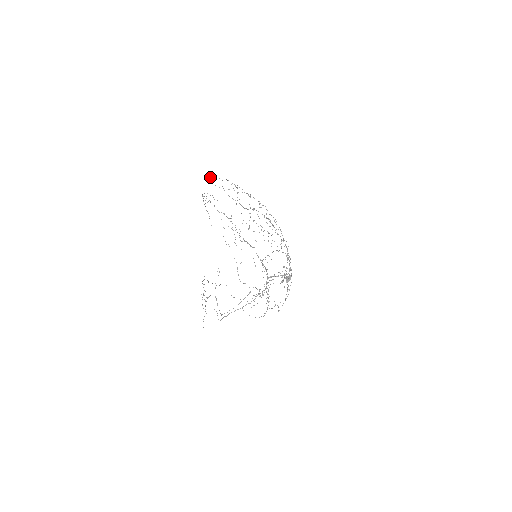
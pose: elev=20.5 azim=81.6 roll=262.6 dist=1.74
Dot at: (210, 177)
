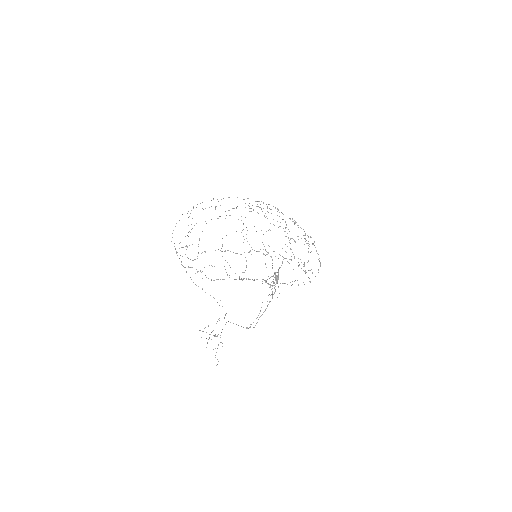
Dot at: occluded
